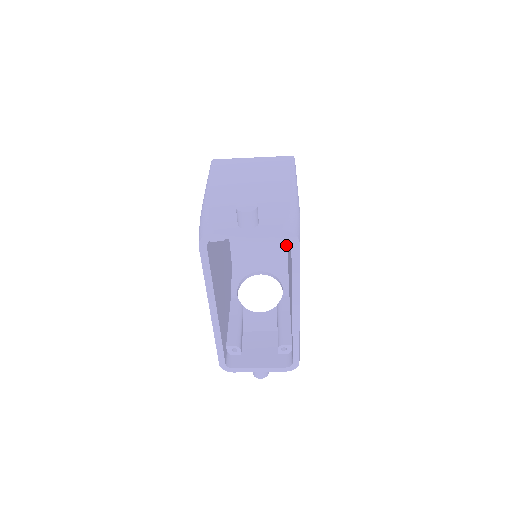
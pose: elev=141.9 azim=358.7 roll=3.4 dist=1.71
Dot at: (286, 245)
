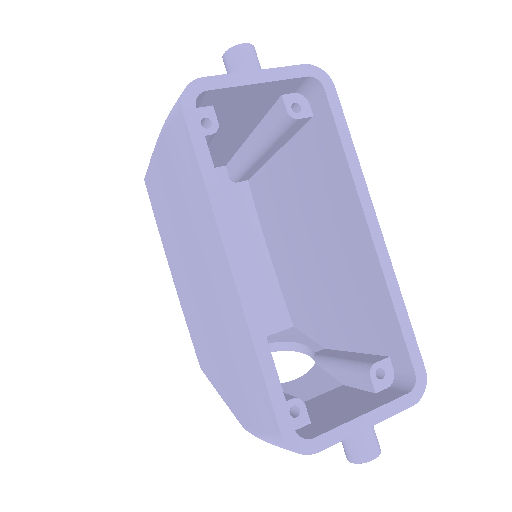
Dot at: (280, 295)
